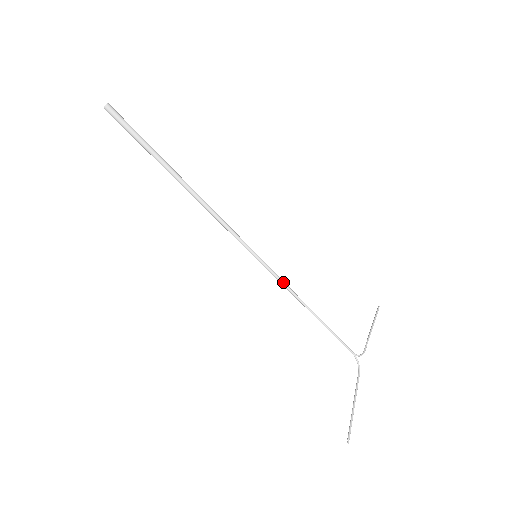
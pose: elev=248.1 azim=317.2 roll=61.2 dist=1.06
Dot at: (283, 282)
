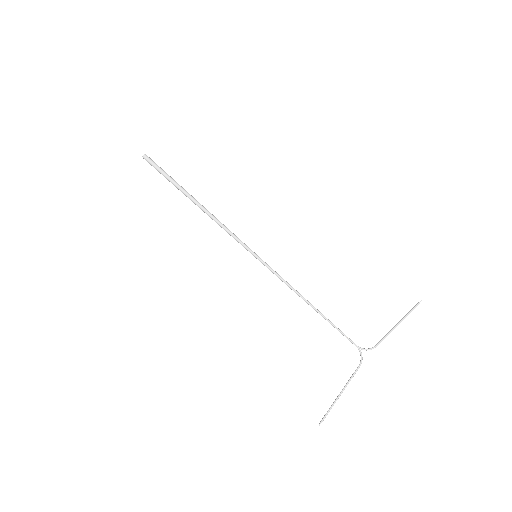
Dot at: (280, 278)
